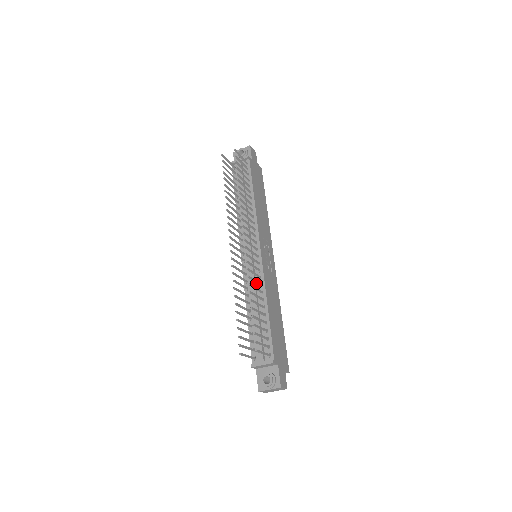
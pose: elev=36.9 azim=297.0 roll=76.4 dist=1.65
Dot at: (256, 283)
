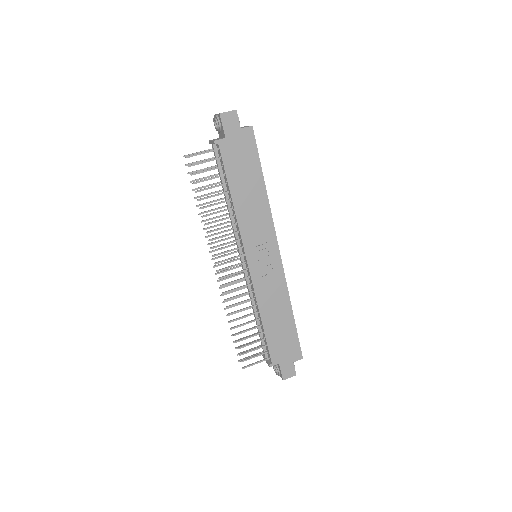
Dot at: (252, 293)
